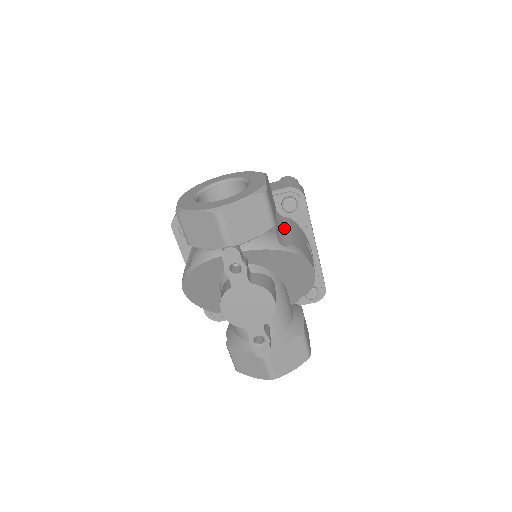
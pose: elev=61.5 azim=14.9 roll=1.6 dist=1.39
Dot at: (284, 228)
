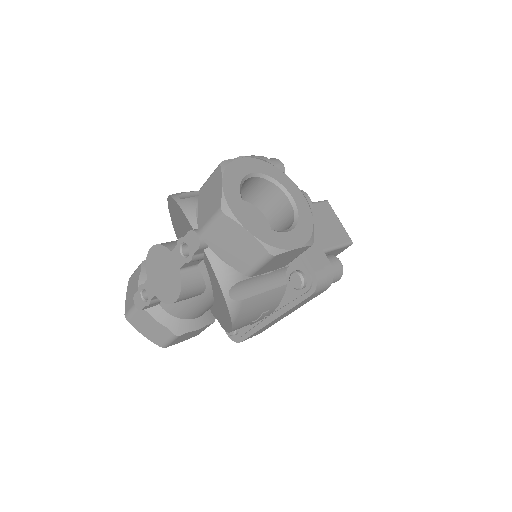
Dot at: (264, 284)
